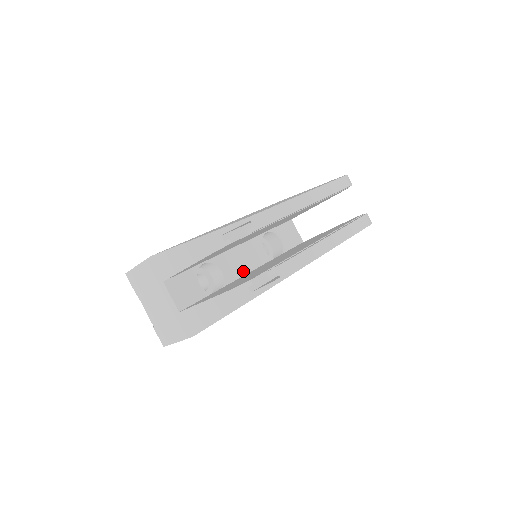
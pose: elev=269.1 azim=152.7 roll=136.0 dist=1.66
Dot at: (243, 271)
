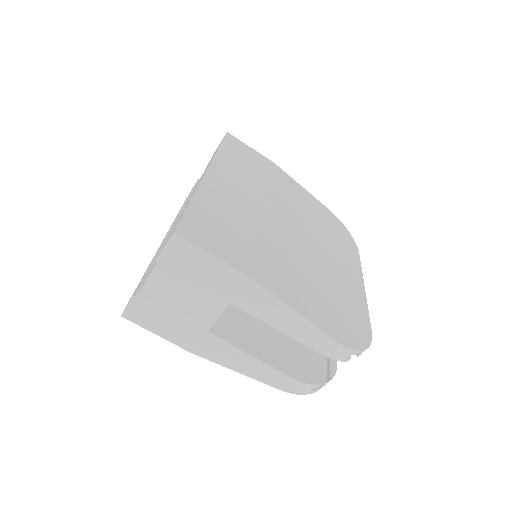
Dot at: occluded
